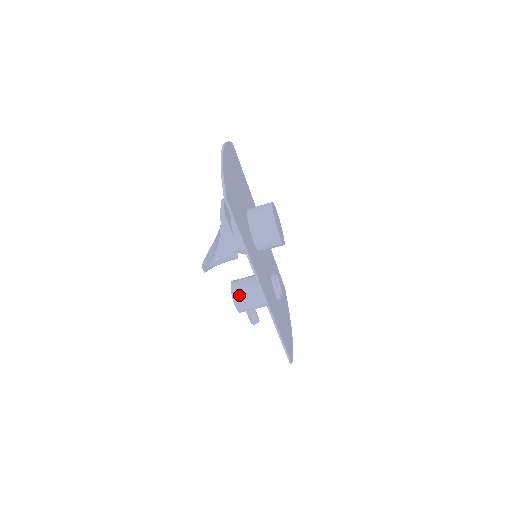
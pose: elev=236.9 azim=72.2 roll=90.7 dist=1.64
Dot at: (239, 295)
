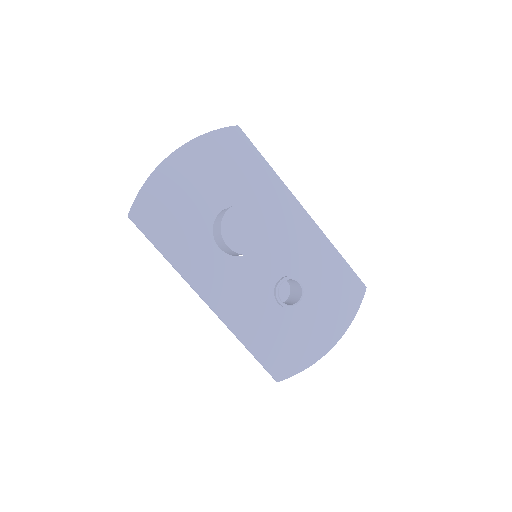
Dot at: occluded
